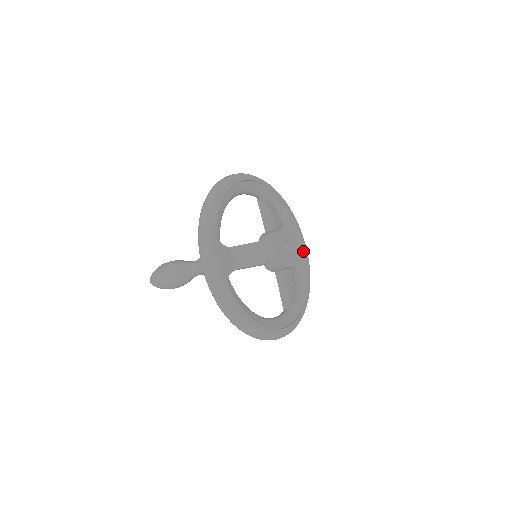
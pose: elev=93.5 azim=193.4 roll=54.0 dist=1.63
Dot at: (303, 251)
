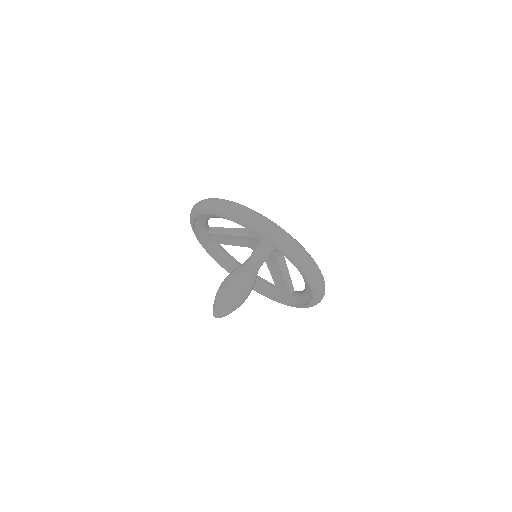
Dot at: occluded
